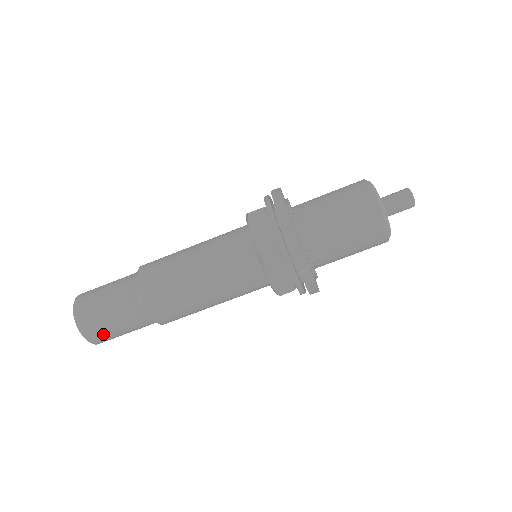
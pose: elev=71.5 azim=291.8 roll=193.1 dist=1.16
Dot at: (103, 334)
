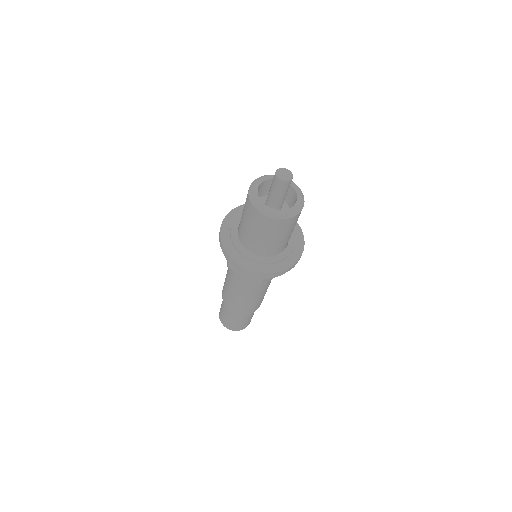
Dot at: (248, 323)
